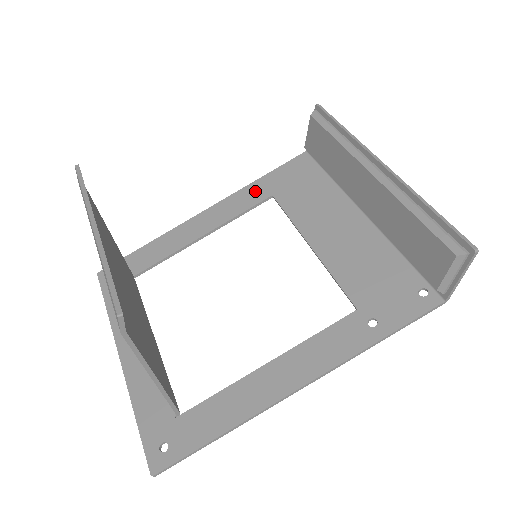
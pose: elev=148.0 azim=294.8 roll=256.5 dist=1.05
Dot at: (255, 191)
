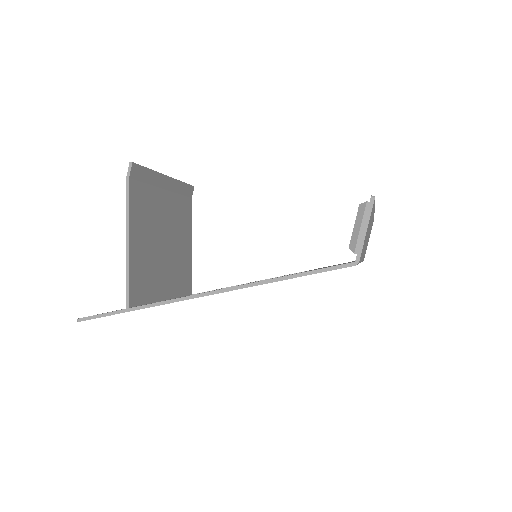
Dot at: occluded
